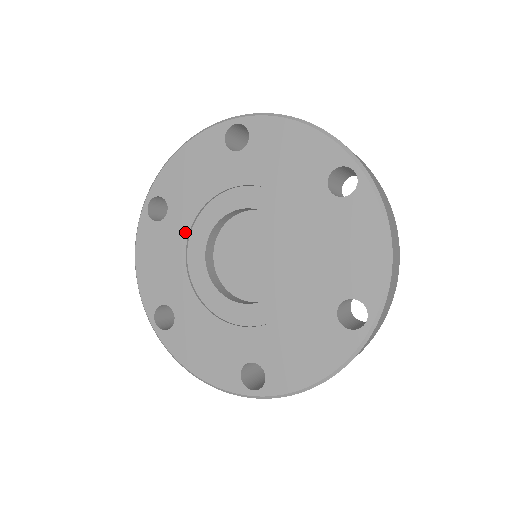
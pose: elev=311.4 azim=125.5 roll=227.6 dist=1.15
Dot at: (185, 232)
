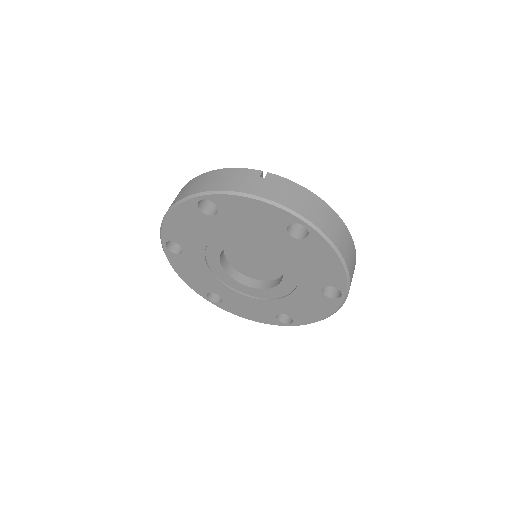
Dot at: (202, 259)
